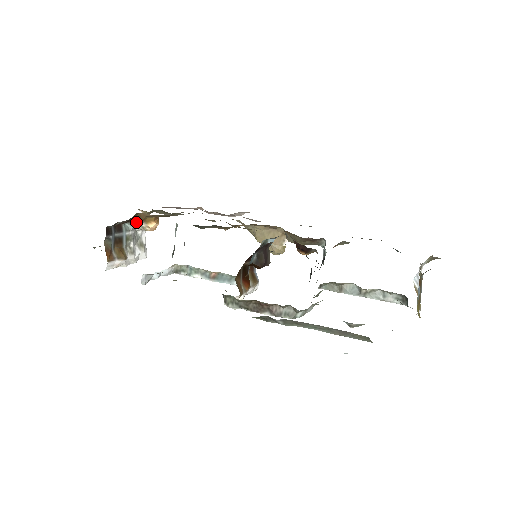
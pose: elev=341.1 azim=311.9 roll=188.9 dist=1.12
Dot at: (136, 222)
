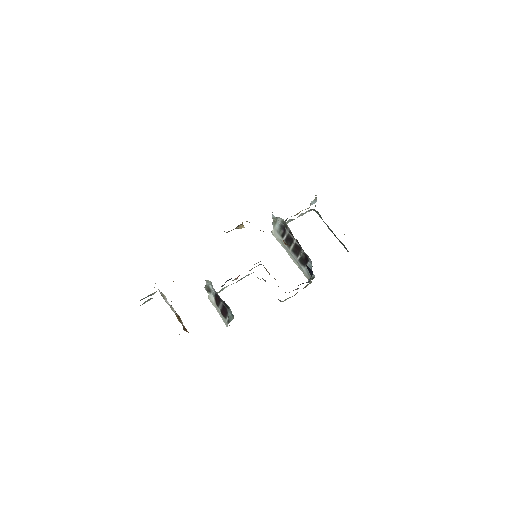
Dot at: occluded
